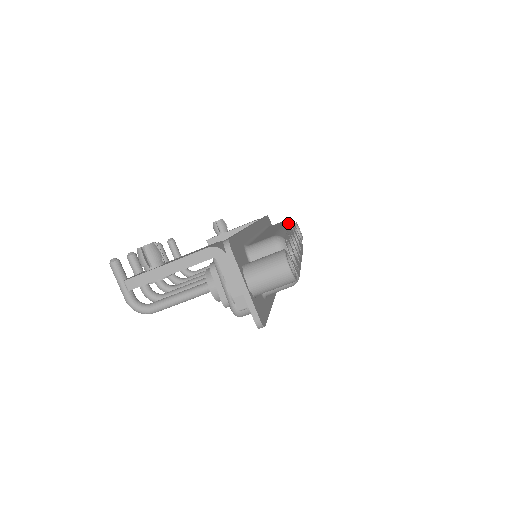
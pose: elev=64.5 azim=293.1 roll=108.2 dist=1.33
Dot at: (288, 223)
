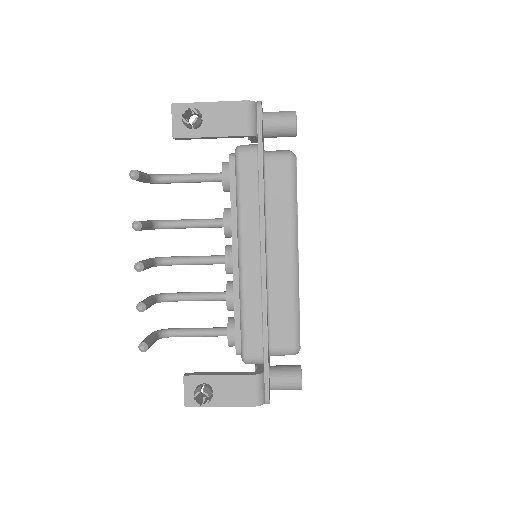
Dot at: (295, 216)
